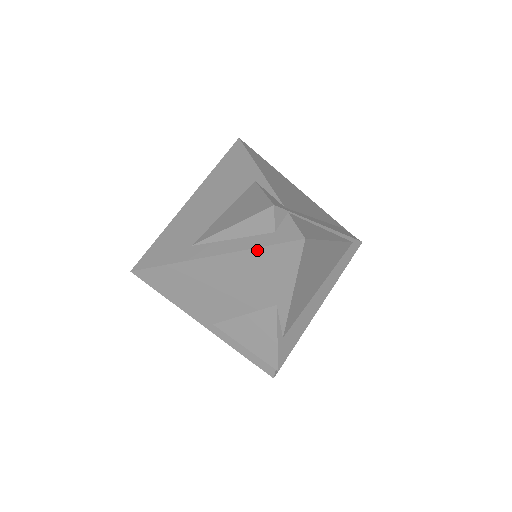
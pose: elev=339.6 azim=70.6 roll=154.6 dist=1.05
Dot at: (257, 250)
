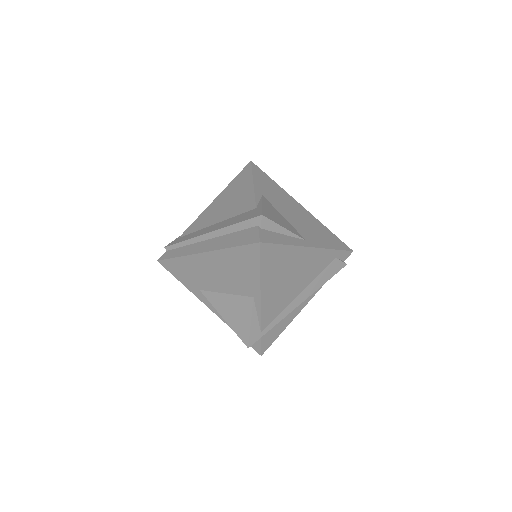
Dot at: occluded
